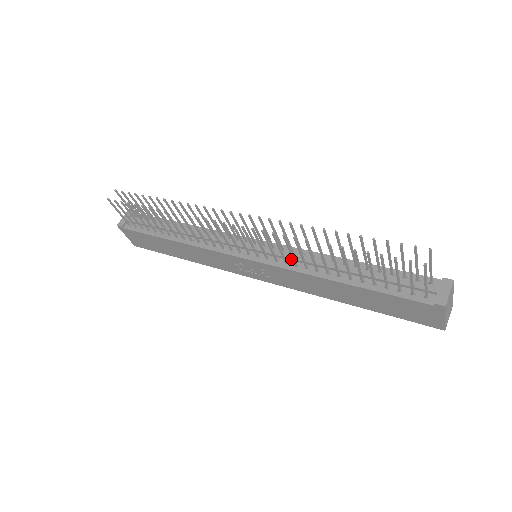
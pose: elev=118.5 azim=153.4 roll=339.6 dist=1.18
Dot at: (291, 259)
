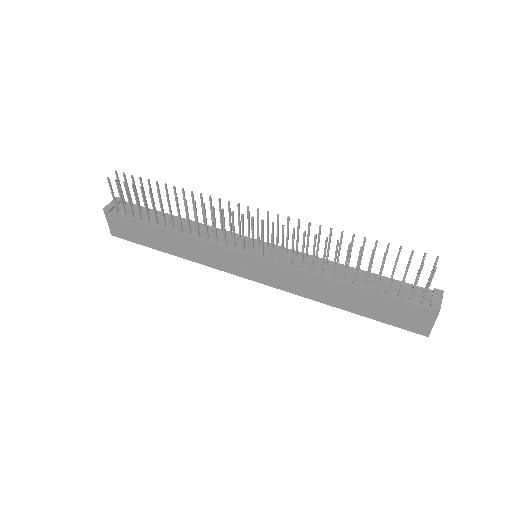
Dot at: (296, 260)
